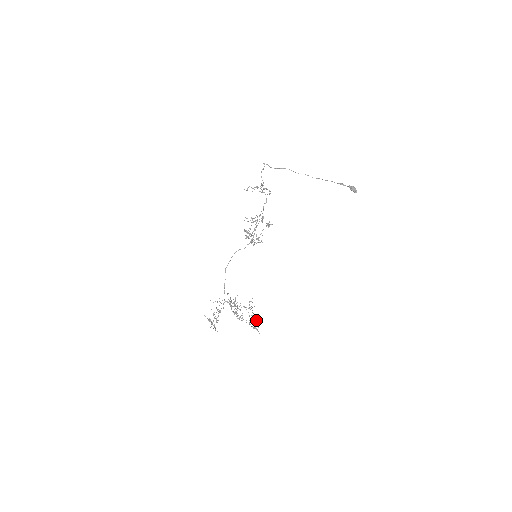
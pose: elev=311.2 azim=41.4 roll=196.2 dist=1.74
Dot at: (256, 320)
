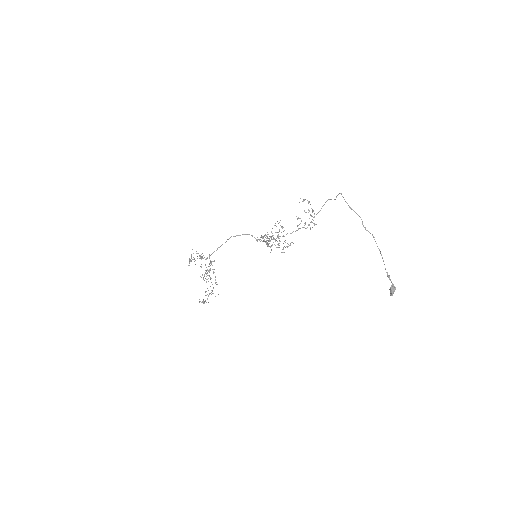
Dot at: (204, 301)
